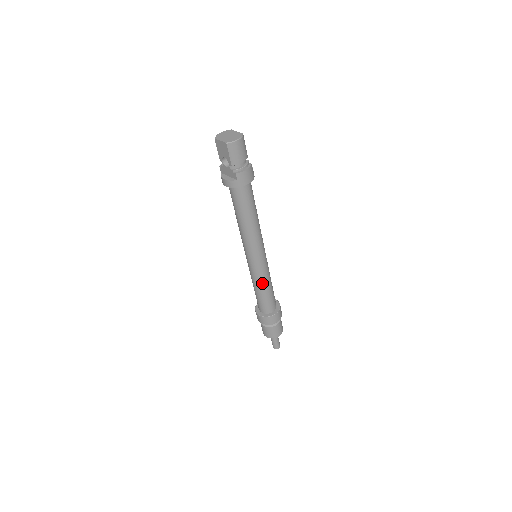
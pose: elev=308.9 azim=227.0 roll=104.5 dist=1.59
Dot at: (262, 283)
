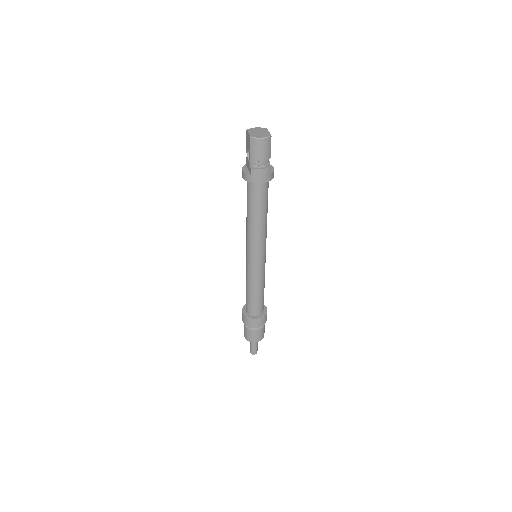
Dot at: (252, 283)
